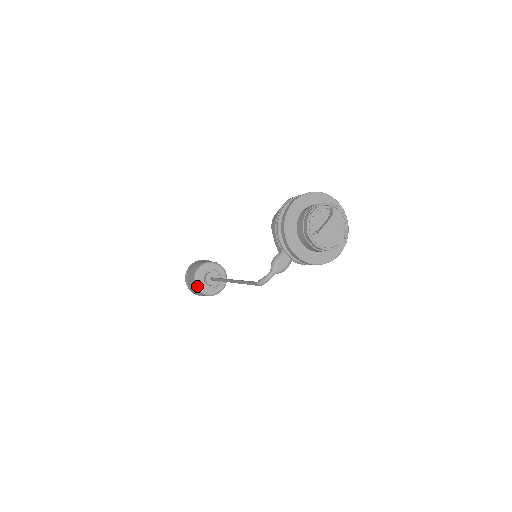
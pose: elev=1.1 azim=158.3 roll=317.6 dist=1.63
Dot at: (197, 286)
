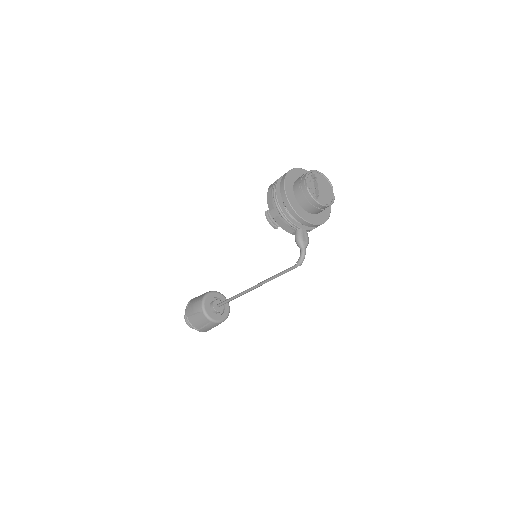
Dot at: (212, 320)
